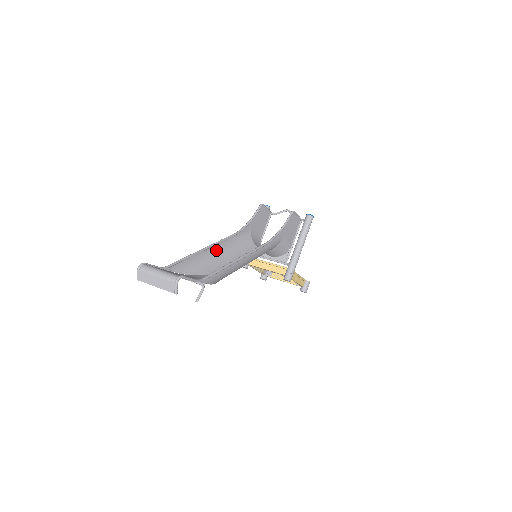
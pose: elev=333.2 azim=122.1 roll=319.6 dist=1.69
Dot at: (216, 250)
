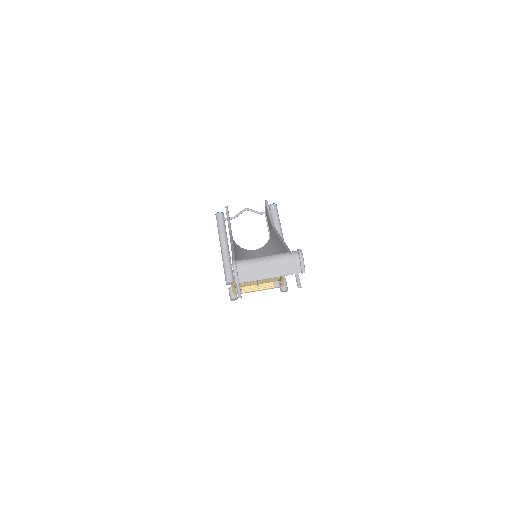
Dot at: occluded
